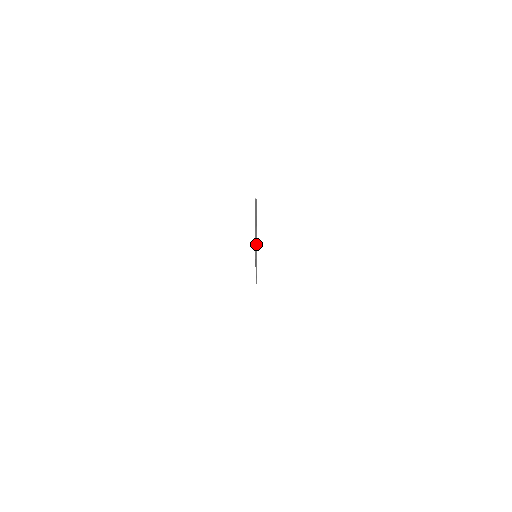
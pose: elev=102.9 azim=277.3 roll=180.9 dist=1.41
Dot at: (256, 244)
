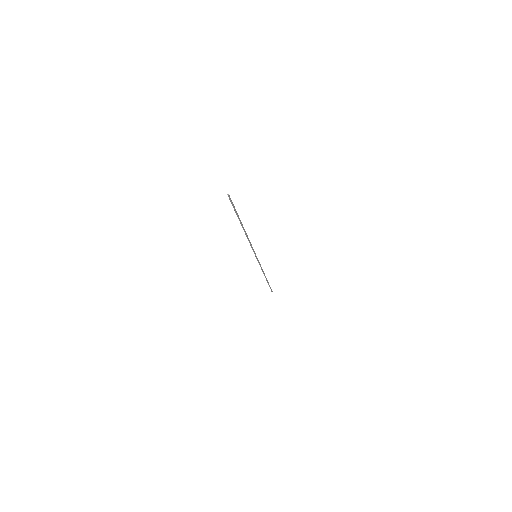
Dot at: (250, 242)
